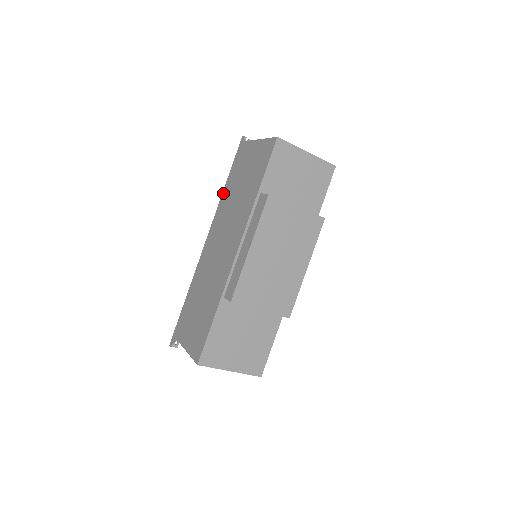
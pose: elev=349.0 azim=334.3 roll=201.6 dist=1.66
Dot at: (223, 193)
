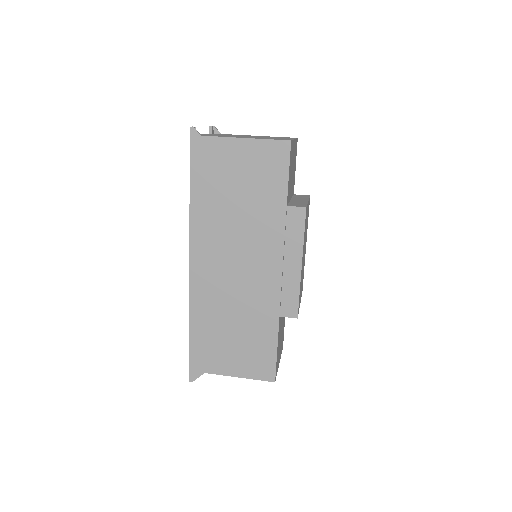
Dot at: (193, 205)
